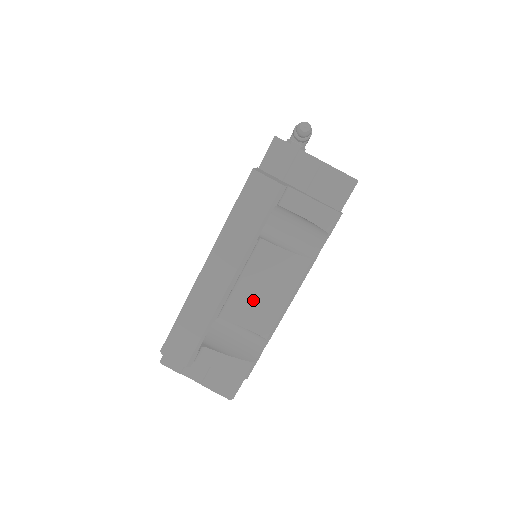
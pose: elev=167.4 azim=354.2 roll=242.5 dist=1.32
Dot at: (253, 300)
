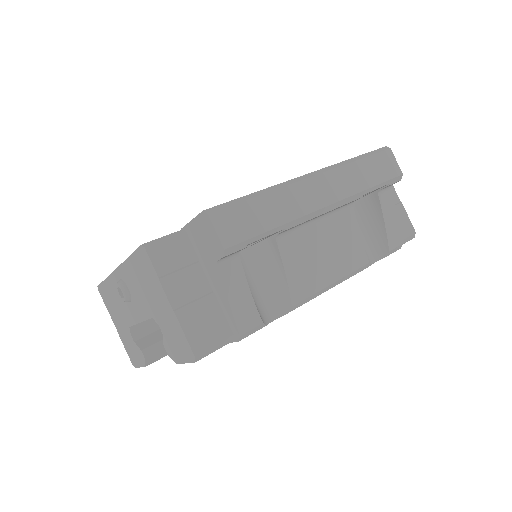
Dot at: (311, 252)
